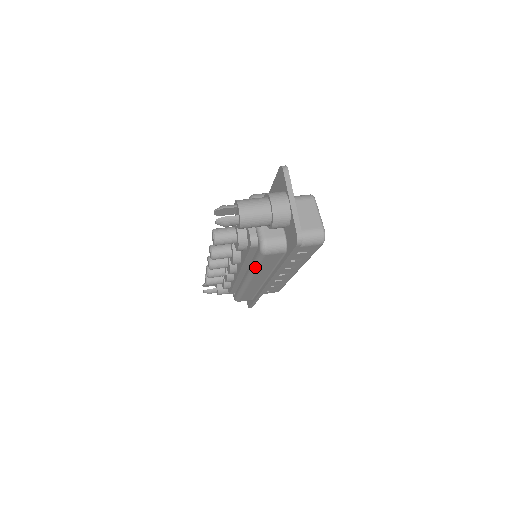
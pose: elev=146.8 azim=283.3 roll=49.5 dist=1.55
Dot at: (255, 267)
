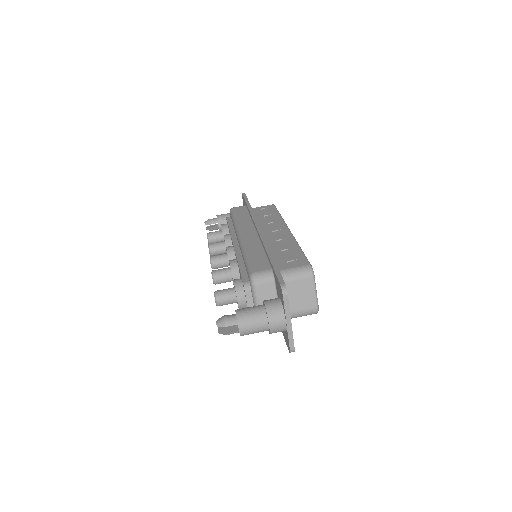
Dot at: occluded
